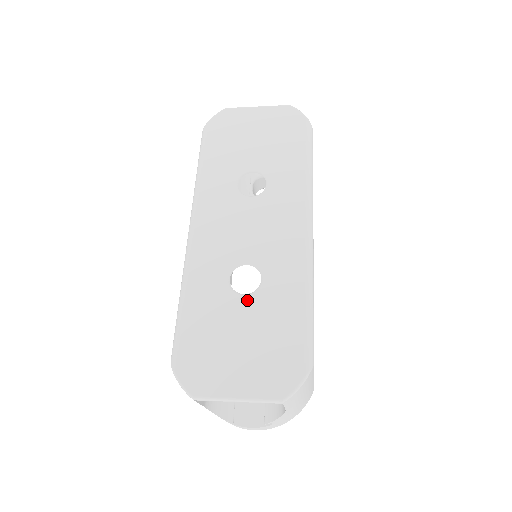
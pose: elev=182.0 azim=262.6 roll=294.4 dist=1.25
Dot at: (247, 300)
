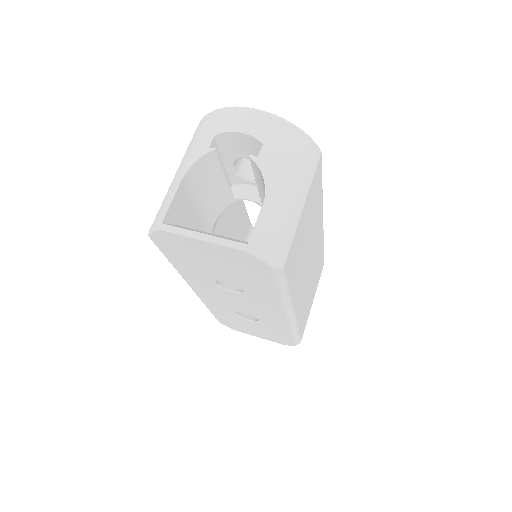
Dot at: (252, 322)
